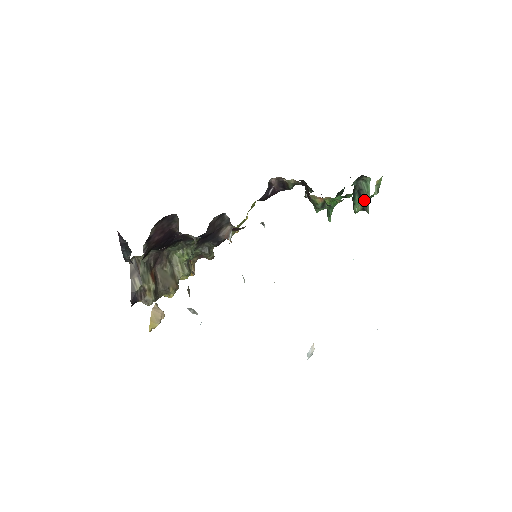
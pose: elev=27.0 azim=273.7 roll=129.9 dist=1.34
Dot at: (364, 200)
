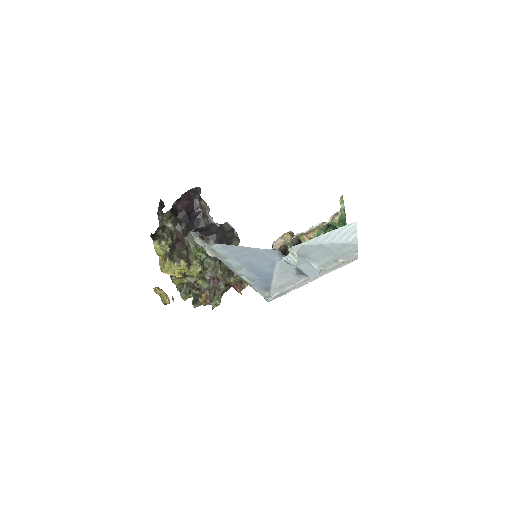
Dot at: occluded
